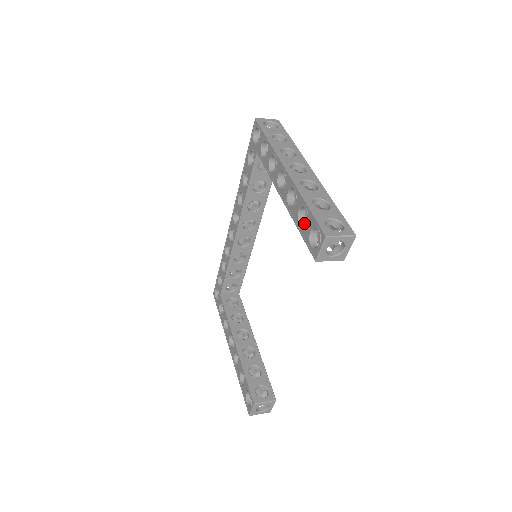
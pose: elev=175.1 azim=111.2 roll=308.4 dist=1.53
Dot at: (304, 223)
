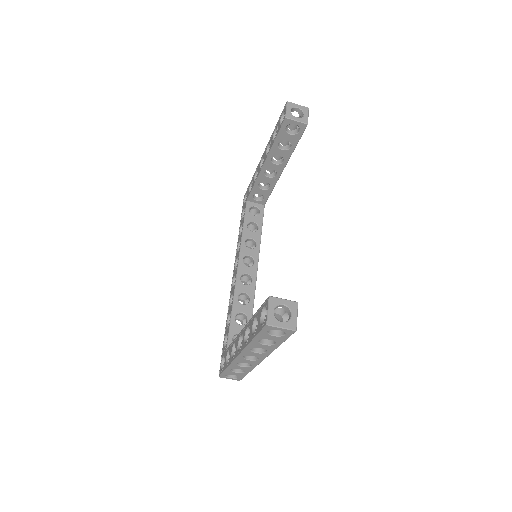
Dot at: occluded
